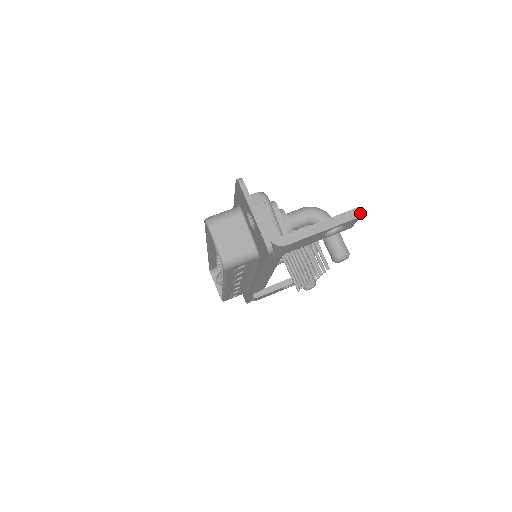
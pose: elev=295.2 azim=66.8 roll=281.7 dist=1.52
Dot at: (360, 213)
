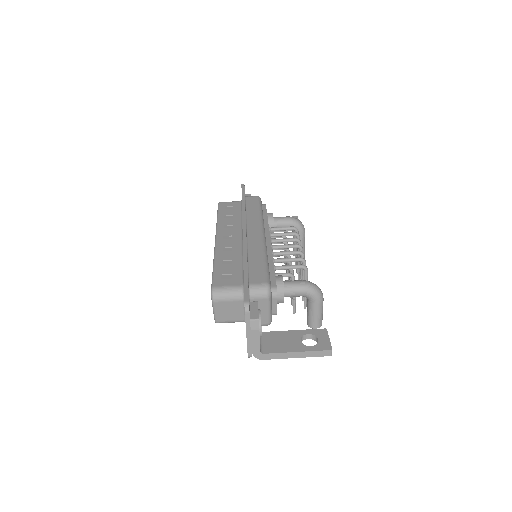
Dot at: occluded
